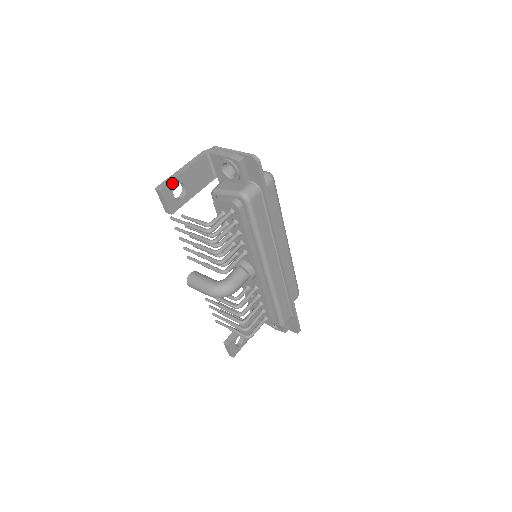
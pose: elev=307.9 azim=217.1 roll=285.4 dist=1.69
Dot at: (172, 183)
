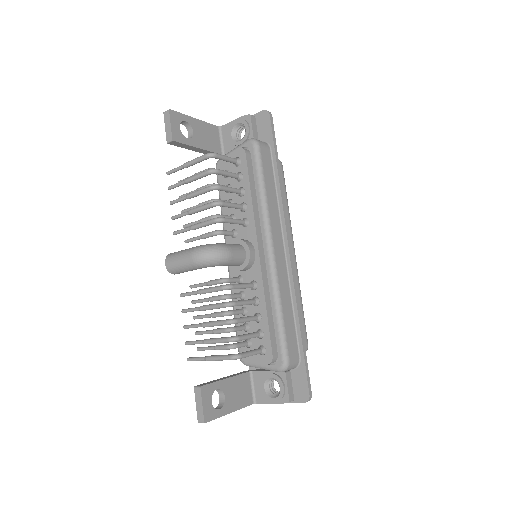
Dot at: (181, 116)
